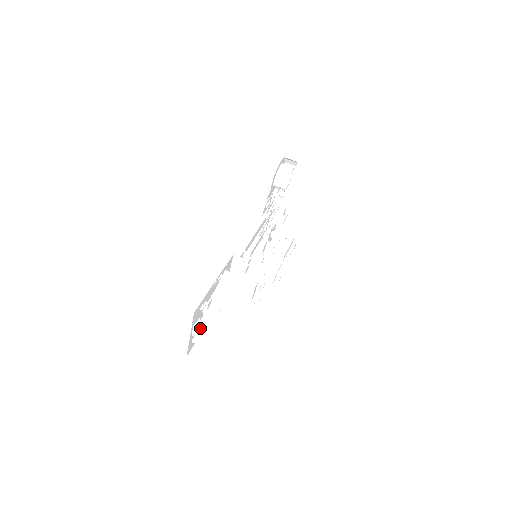
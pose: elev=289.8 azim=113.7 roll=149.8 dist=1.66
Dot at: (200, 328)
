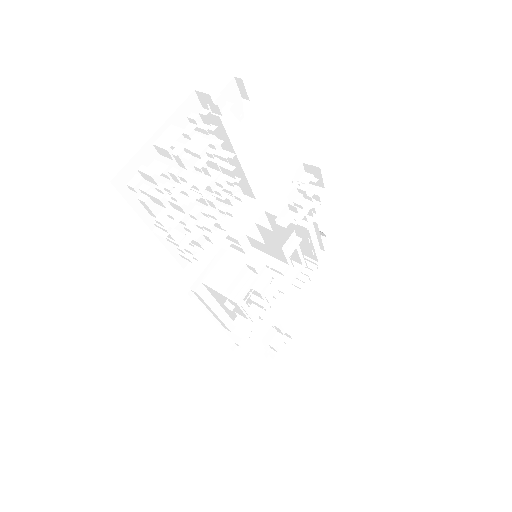
Dot at: (180, 128)
